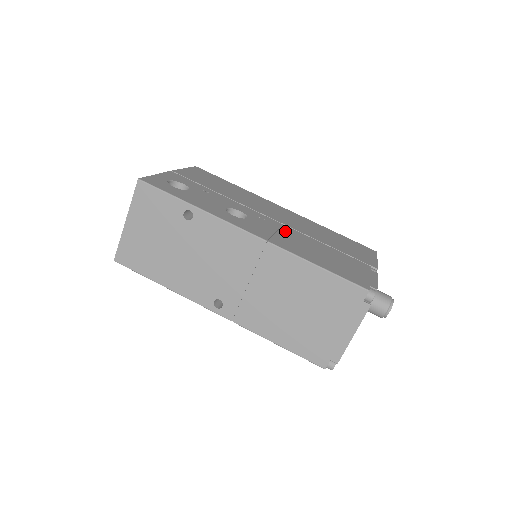
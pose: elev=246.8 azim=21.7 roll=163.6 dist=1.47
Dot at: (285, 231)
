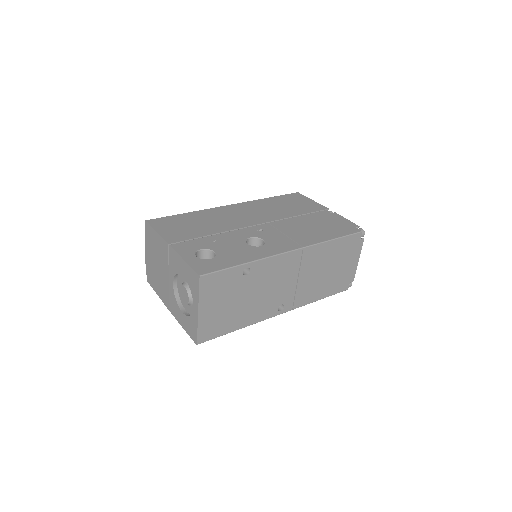
Dot at: (281, 228)
